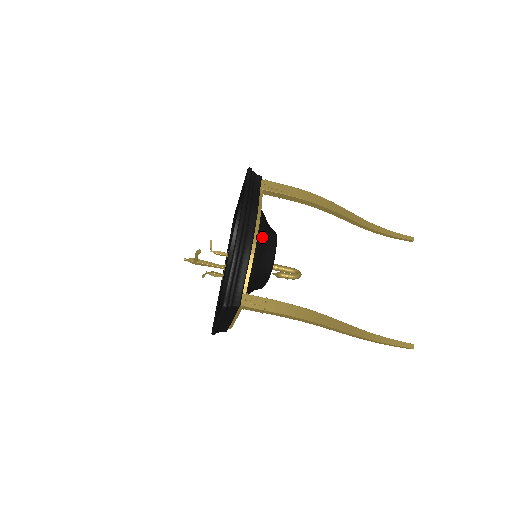
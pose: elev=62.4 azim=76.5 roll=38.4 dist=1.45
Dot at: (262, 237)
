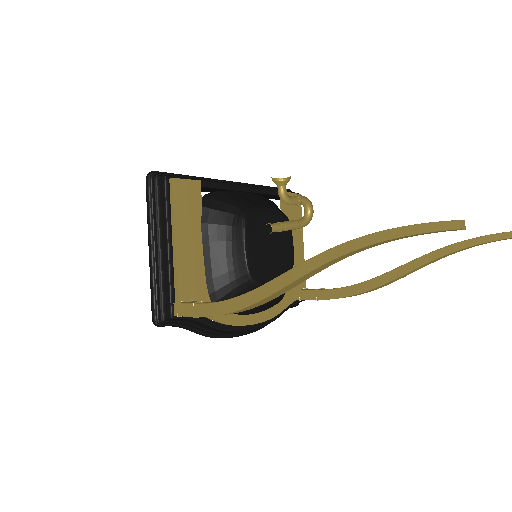
Dot at: (254, 308)
